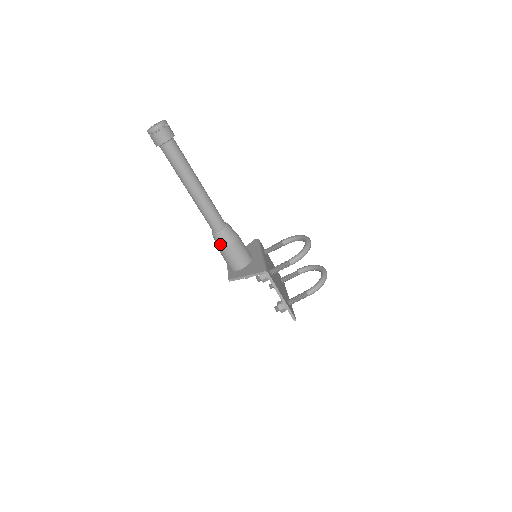
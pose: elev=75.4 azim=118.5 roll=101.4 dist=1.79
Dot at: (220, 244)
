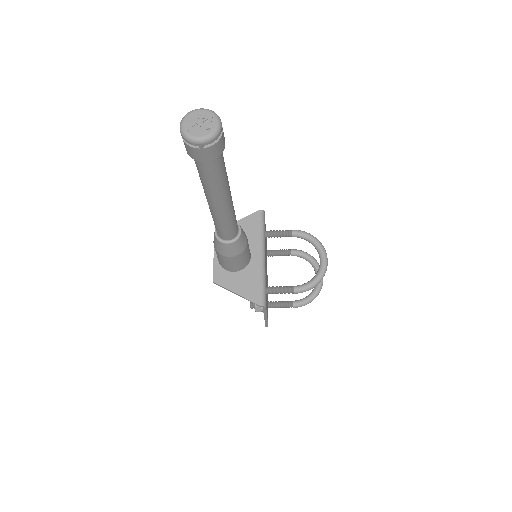
Dot at: (221, 251)
